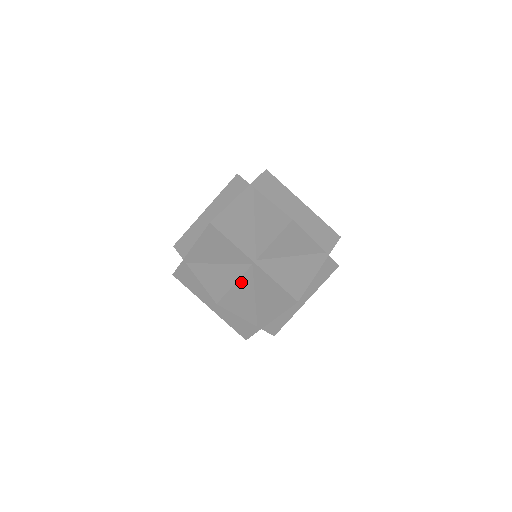
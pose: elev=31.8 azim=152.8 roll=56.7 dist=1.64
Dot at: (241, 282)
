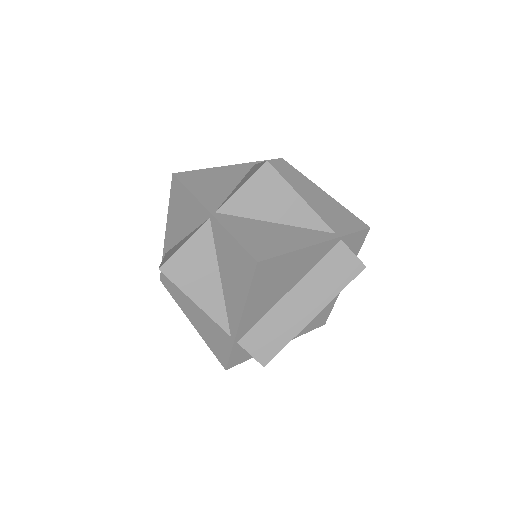
Dot at: (195, 243)
